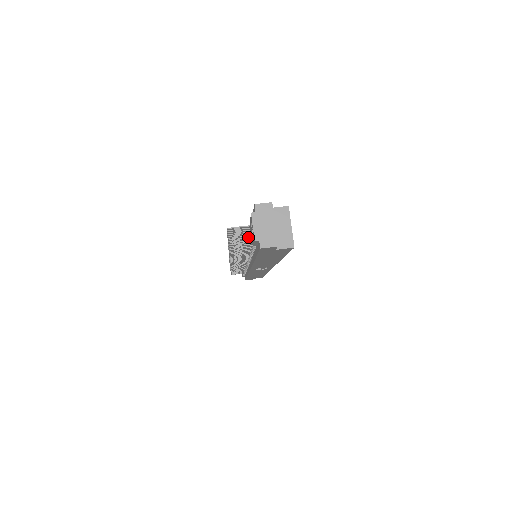
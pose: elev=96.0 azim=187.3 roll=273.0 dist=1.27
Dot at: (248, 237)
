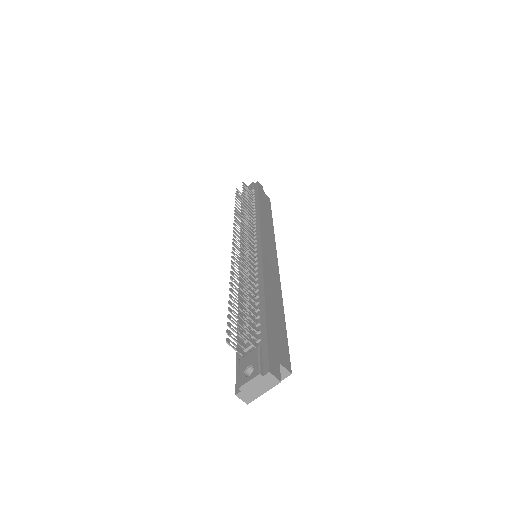
Dot at: (255, 301)
